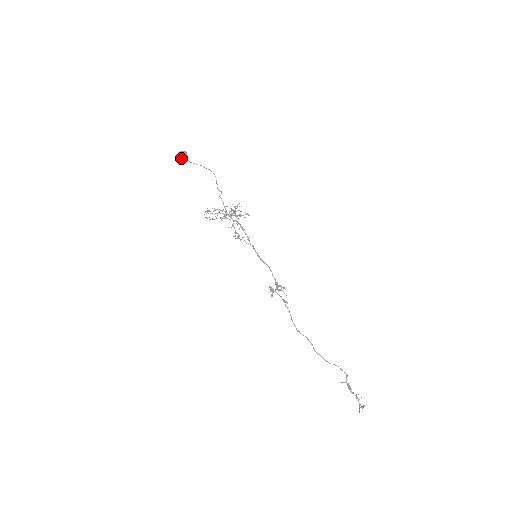
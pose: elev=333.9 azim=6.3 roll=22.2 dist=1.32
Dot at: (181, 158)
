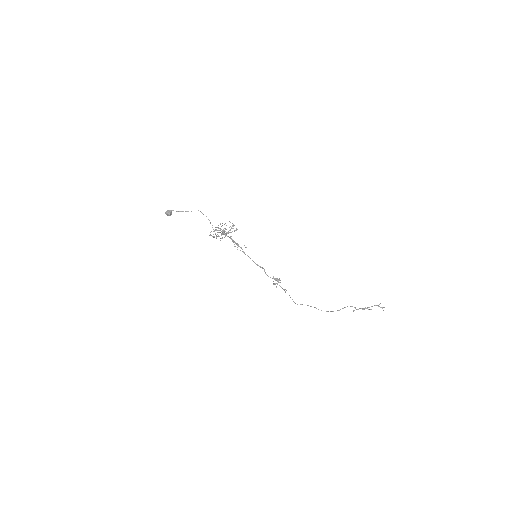
Dot at: occluded
